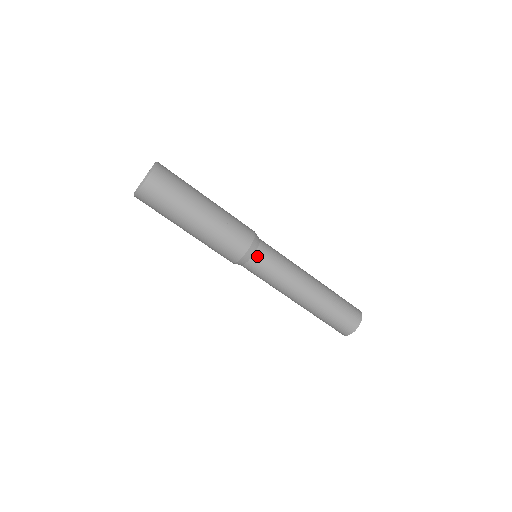
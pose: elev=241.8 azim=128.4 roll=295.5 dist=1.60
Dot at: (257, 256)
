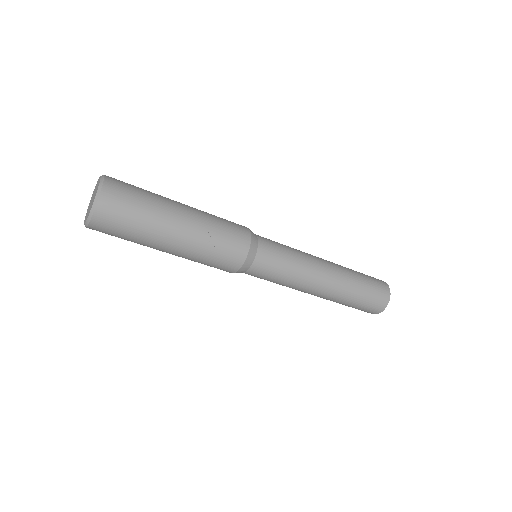
Dot at: (254, 268)
